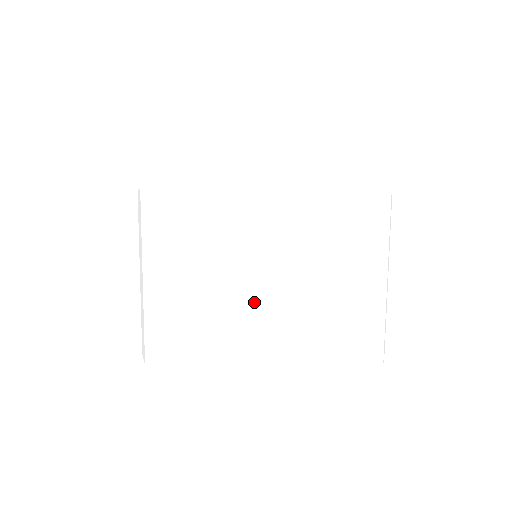
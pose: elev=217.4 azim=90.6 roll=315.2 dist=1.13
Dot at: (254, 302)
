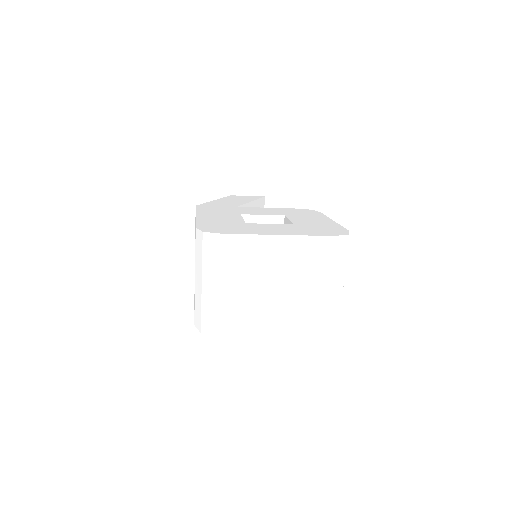
Dot at: (268, 298)
